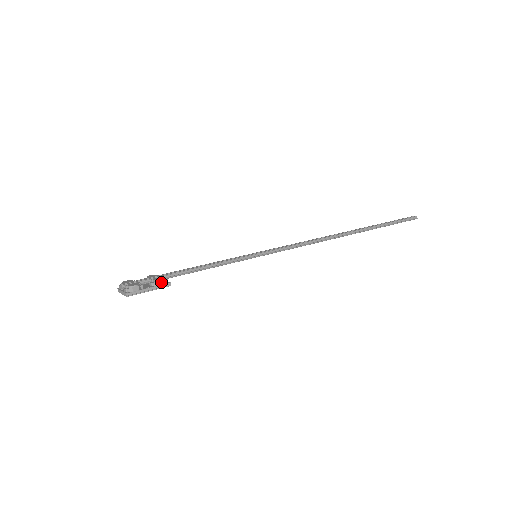
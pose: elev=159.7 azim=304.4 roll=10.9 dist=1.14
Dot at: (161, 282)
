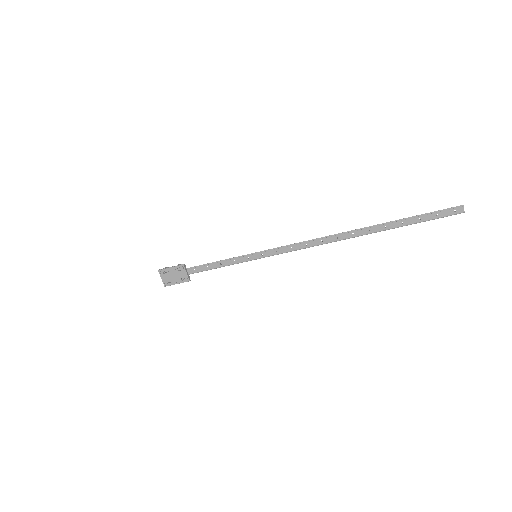
Dot at: (180, 265)
